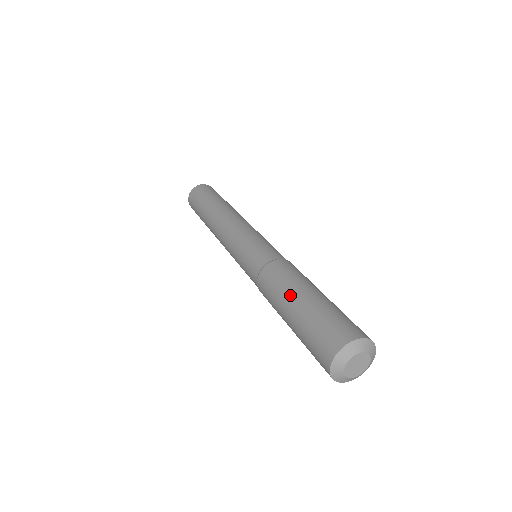
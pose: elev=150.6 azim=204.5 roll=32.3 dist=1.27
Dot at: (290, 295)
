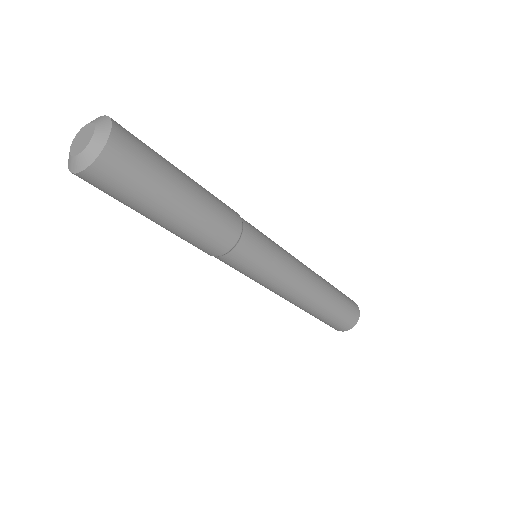
Dot at: occluded
